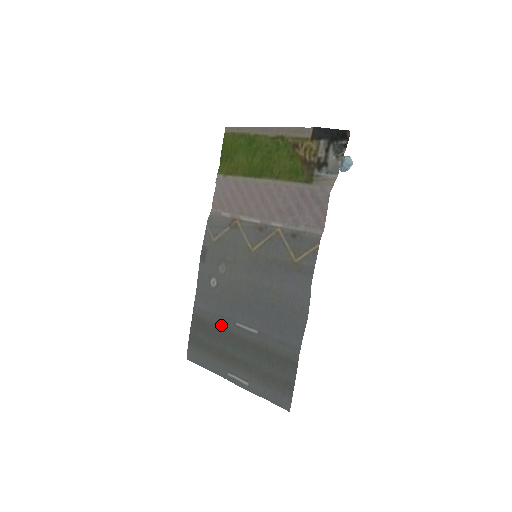
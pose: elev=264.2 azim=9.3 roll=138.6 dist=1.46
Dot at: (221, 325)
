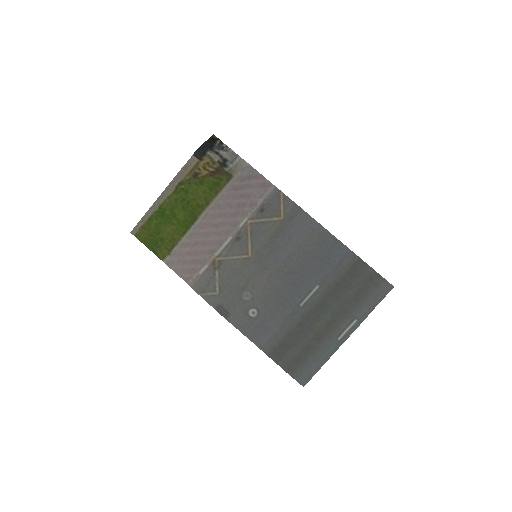
Dot at: (294, 324)
